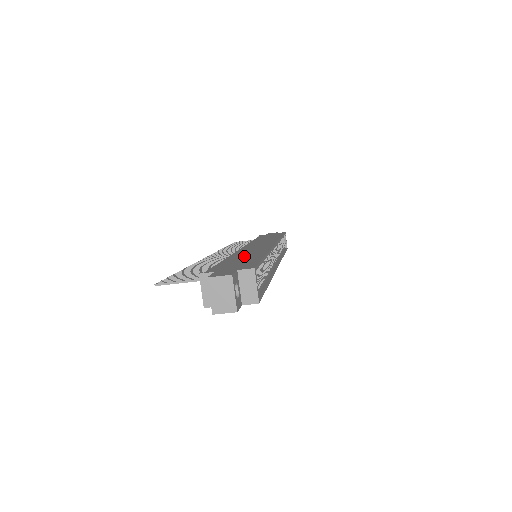
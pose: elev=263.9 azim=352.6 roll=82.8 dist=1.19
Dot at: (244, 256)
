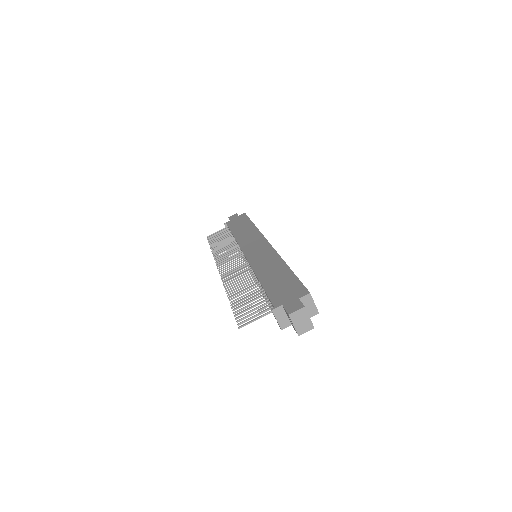
Dot at: (271, 272)
